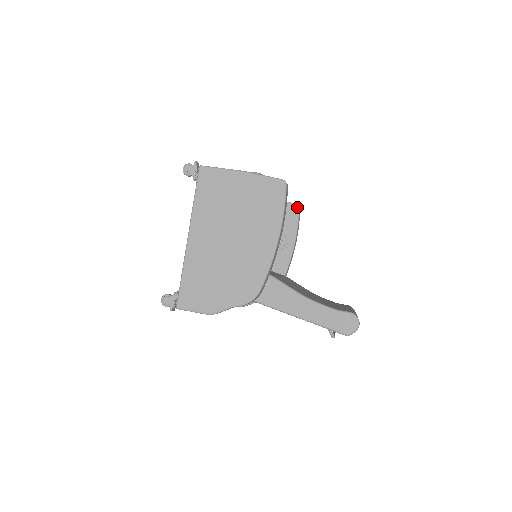
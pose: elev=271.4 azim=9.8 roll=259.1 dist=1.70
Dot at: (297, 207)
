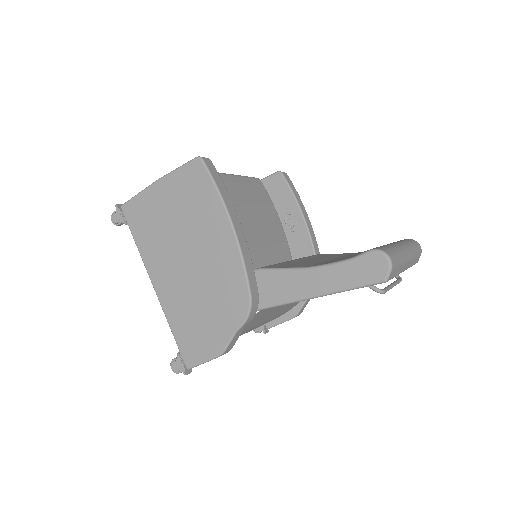
Dot at: (279, 175)
